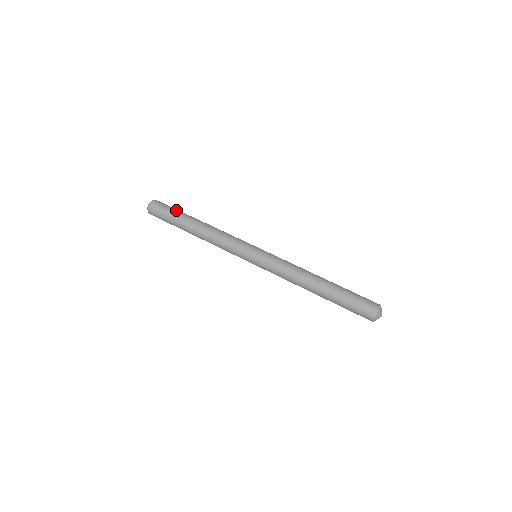
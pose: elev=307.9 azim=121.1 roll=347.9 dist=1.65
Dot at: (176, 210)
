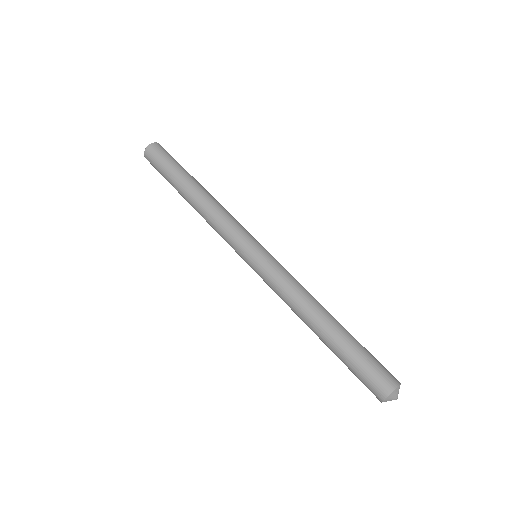
Dot at: (172, 166)
